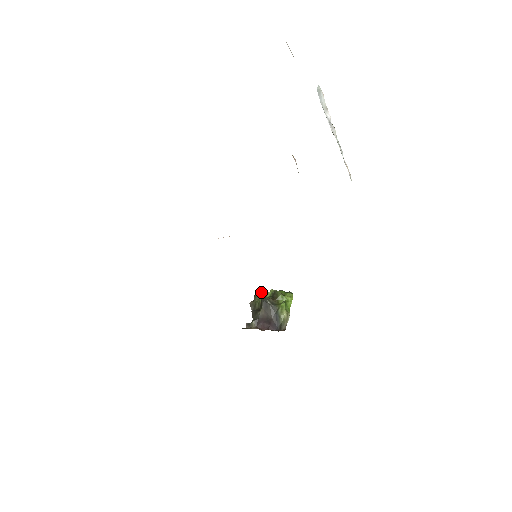
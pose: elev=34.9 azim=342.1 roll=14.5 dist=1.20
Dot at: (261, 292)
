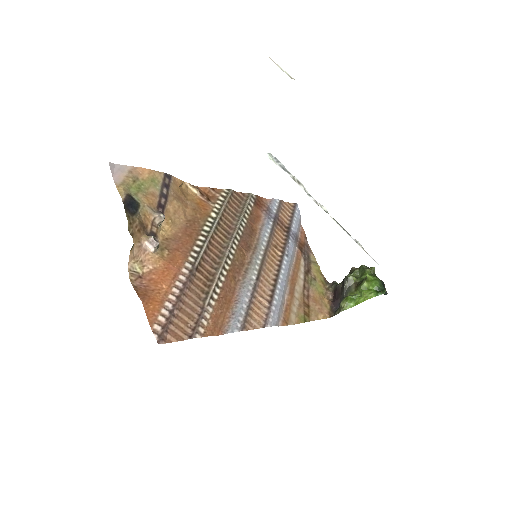
Dot at: (370, 267)
